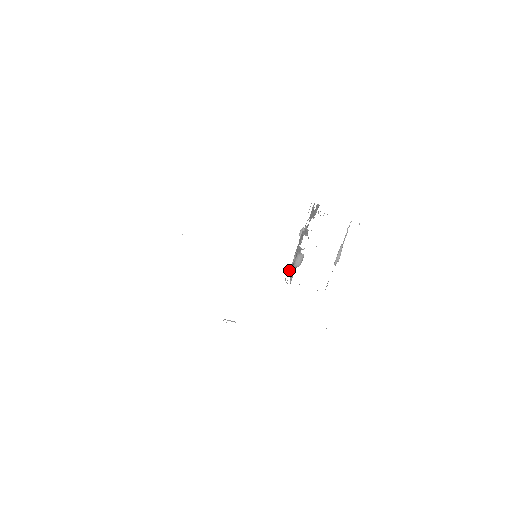
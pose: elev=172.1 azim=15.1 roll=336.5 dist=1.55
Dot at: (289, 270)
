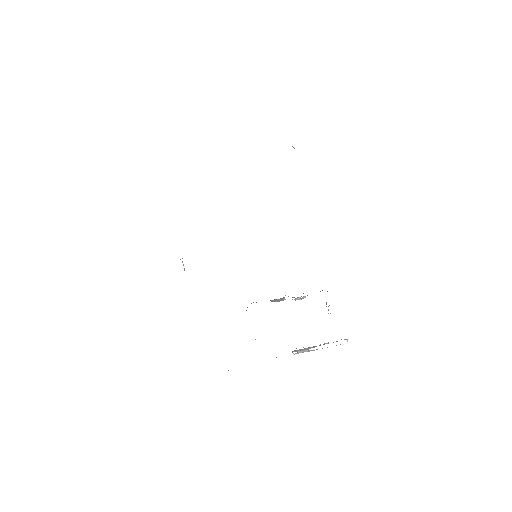
Dot at: occluded
